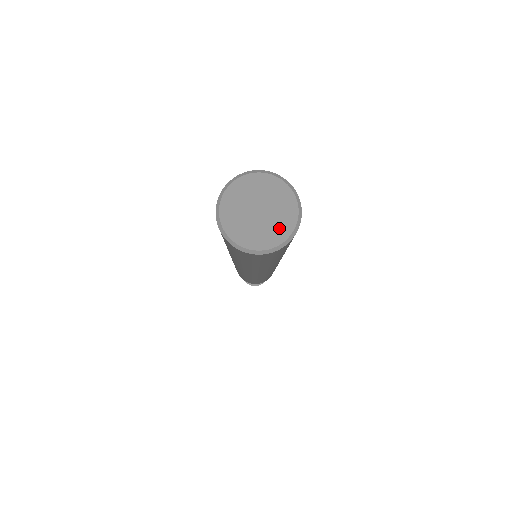
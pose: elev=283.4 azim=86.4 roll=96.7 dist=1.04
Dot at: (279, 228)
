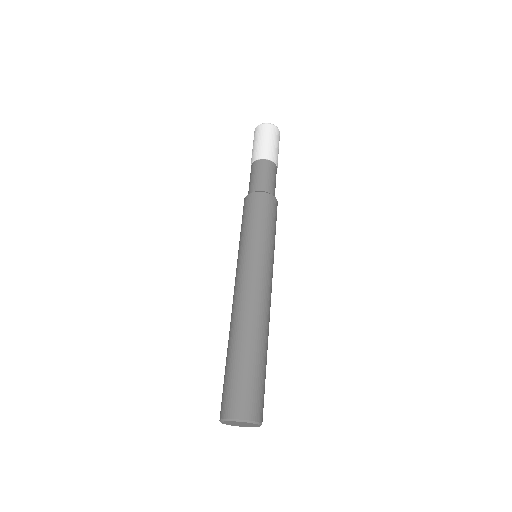
Dot at: (248, 426)
